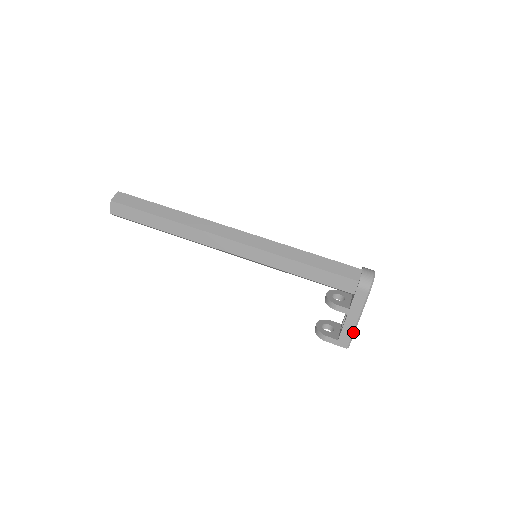
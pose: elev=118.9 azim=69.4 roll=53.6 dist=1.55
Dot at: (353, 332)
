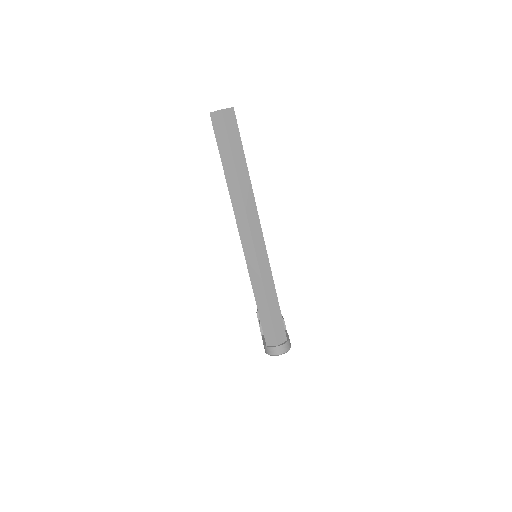
Dot at: occluded
